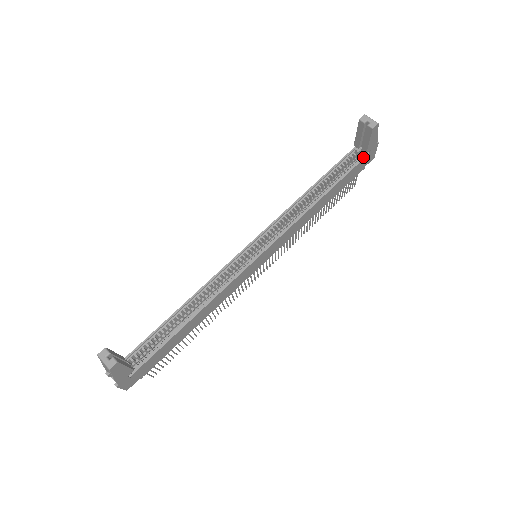
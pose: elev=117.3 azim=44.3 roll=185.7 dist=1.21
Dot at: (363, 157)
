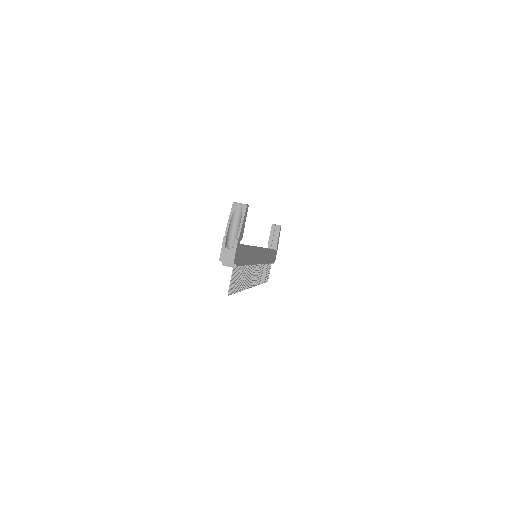
Dot at: occluded
